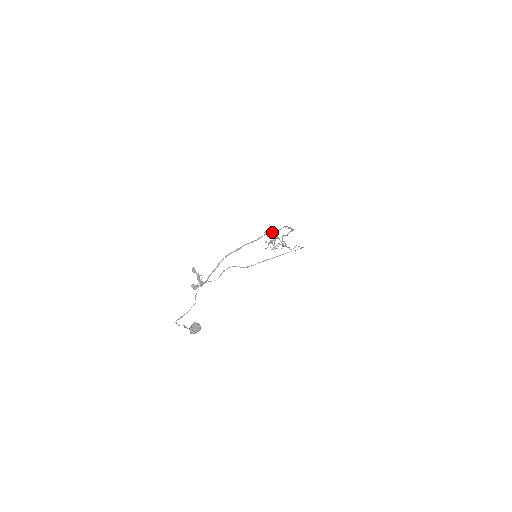
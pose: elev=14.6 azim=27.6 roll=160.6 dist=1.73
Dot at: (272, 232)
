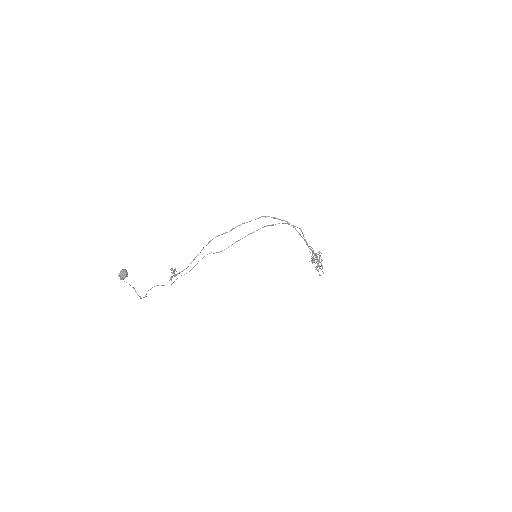
Dot at: occluded
